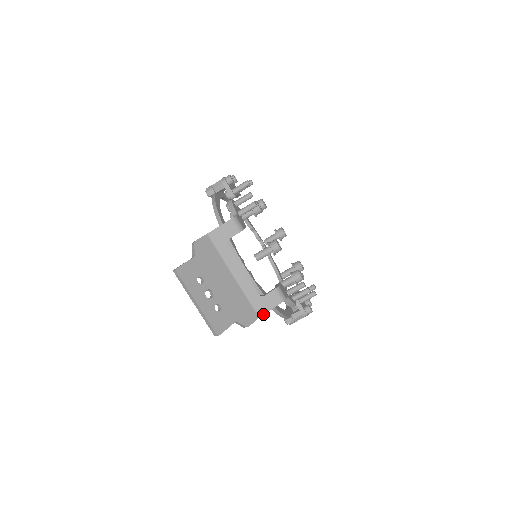
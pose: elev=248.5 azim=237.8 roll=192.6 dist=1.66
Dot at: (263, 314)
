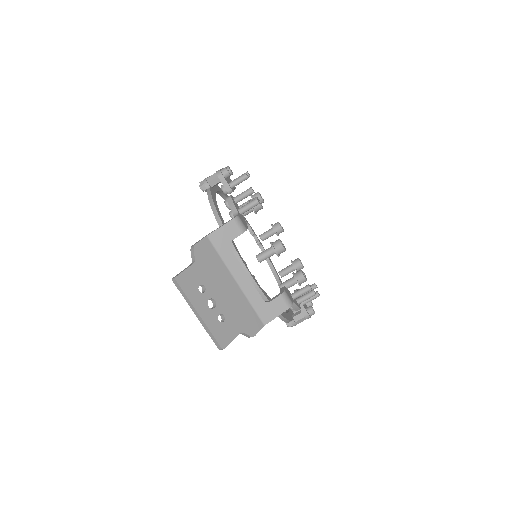
Dot at: occluded
